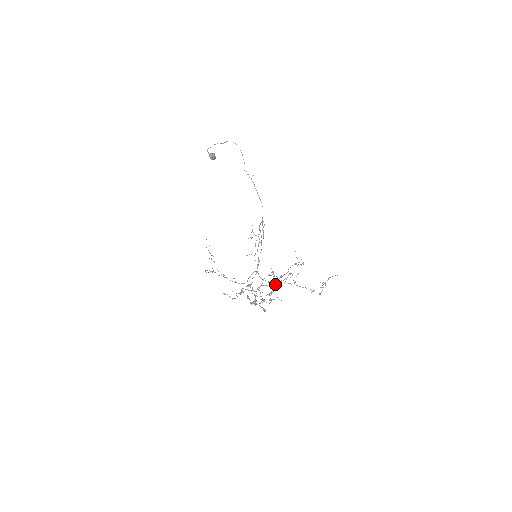
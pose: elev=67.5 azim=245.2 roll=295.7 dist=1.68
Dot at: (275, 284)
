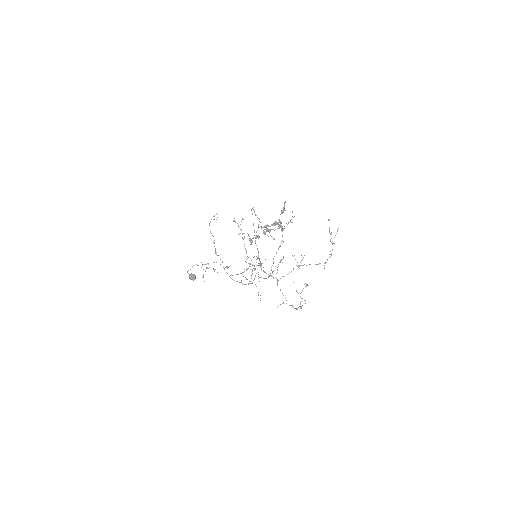
Dot at: (281, 211)
